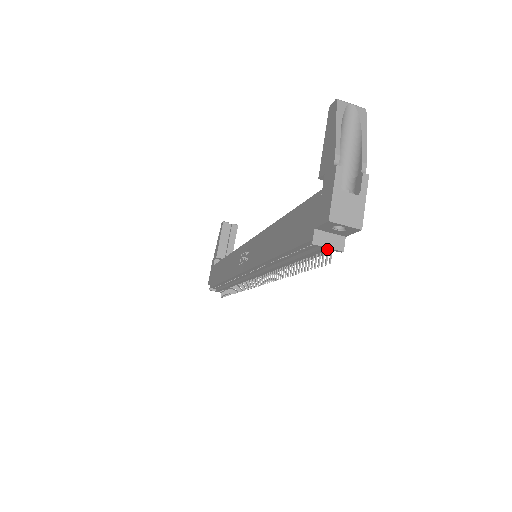
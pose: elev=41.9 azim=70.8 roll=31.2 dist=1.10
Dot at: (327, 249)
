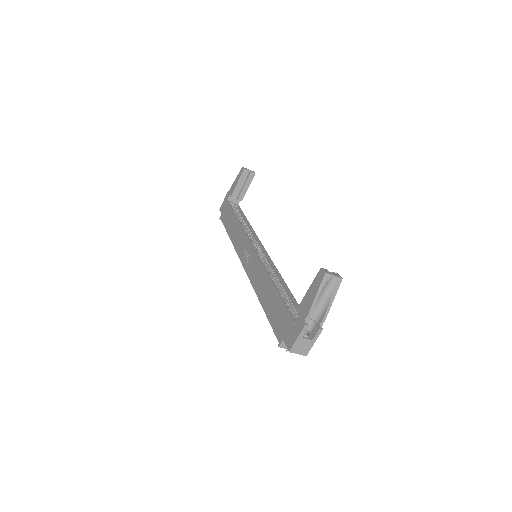
Dot at: occluded
